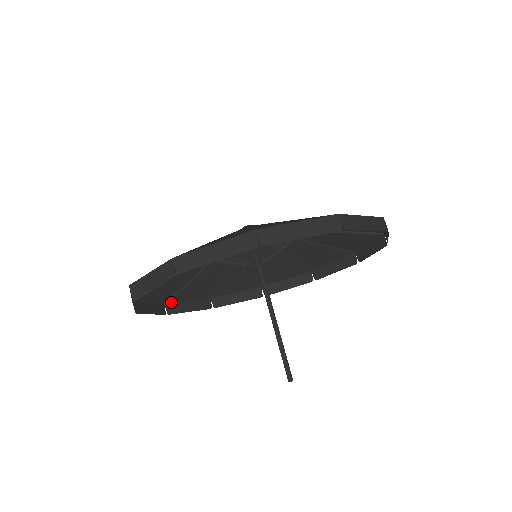
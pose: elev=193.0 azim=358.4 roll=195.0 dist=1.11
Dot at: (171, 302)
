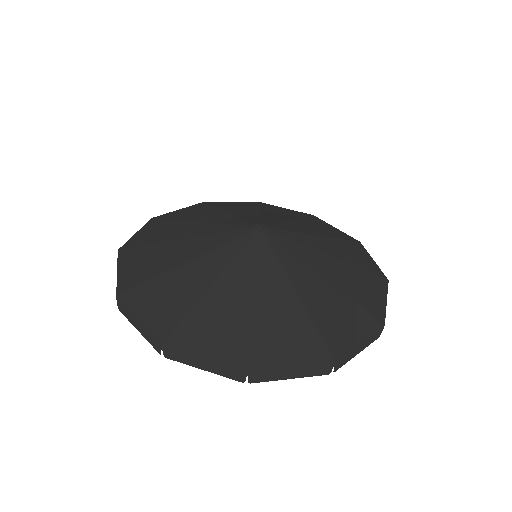
Dot at: (117, 288)
